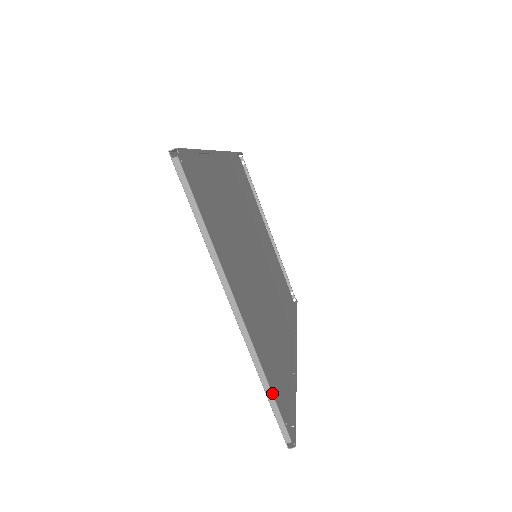
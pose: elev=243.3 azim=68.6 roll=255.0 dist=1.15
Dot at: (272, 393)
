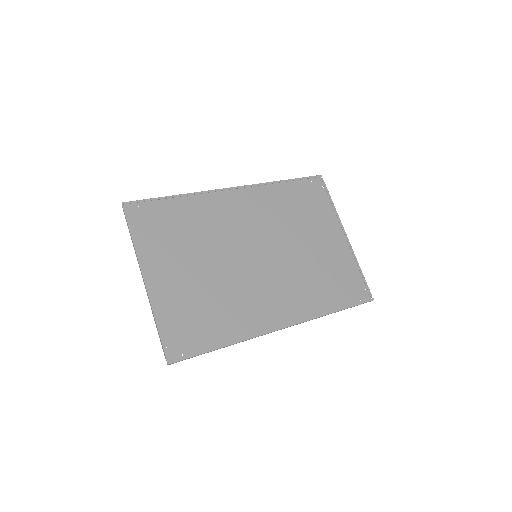
Dot at: (158, 329)
